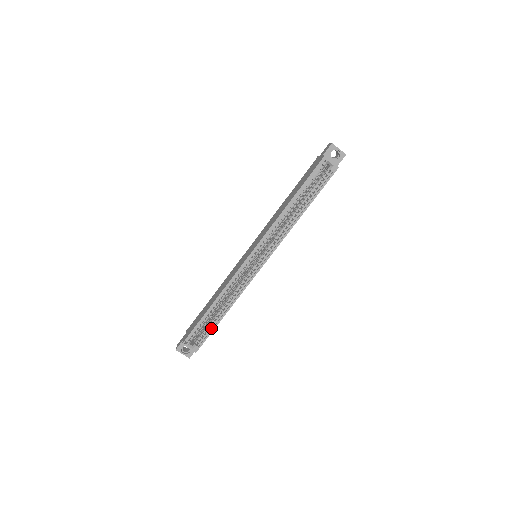
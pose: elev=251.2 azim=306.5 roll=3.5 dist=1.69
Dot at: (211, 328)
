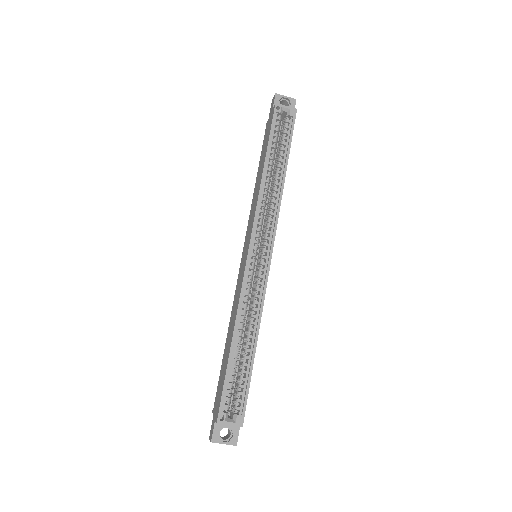
Dot at: (246, 377)
